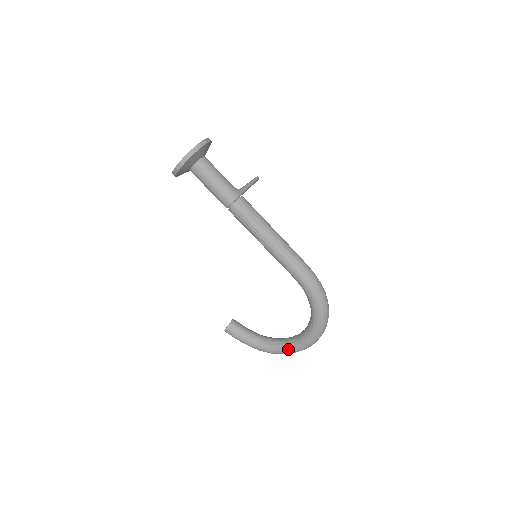
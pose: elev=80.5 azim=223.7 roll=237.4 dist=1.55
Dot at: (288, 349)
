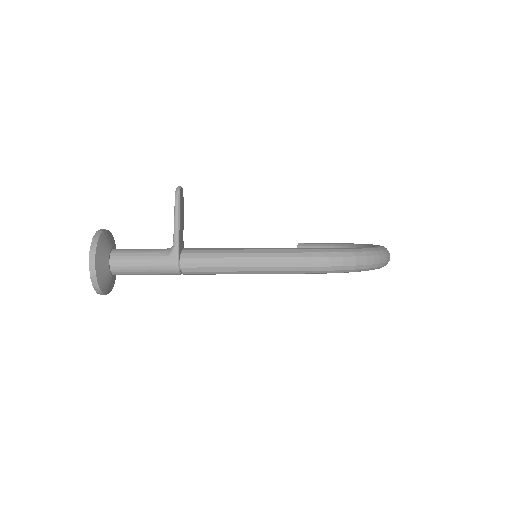
Dot at: occluded
